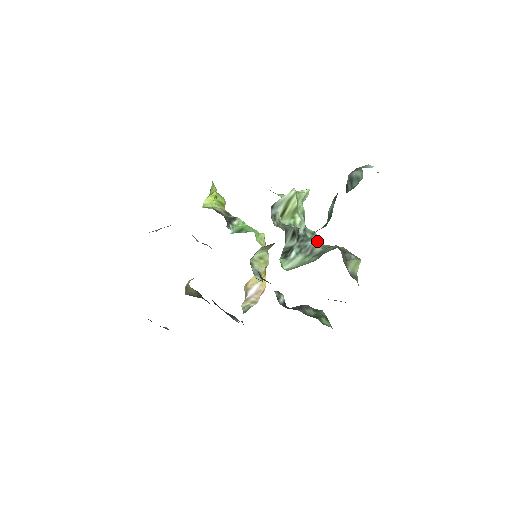
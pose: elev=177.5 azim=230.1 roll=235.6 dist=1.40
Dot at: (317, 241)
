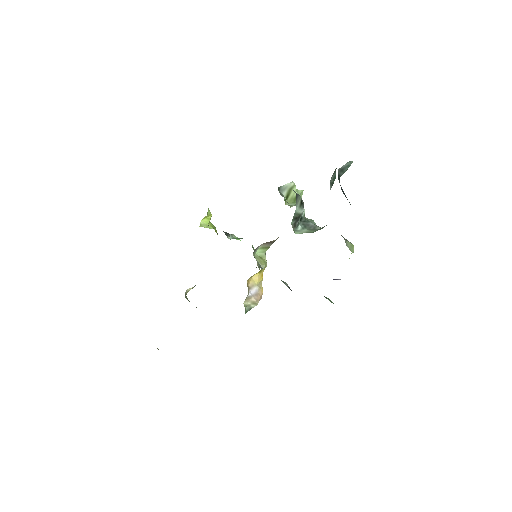
Dot at: occluded
